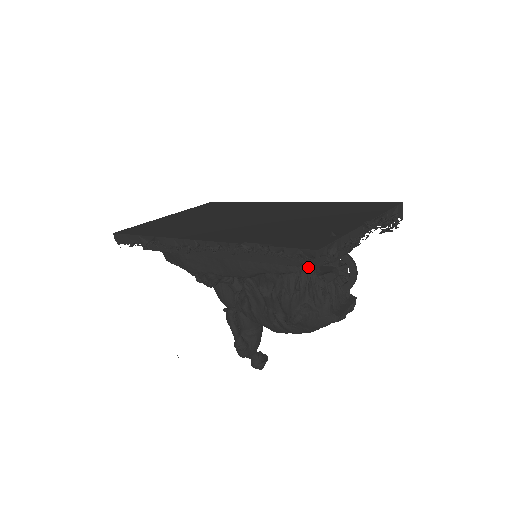
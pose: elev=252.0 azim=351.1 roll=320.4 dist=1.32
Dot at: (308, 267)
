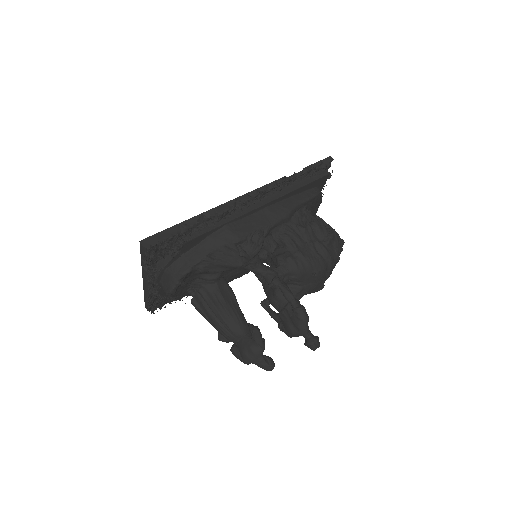
Dot at: (328, 174)
